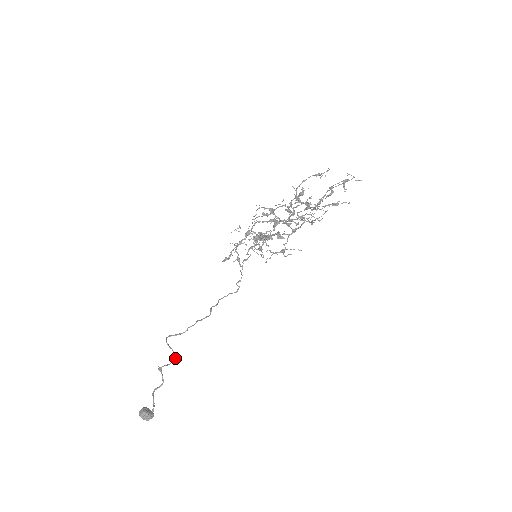
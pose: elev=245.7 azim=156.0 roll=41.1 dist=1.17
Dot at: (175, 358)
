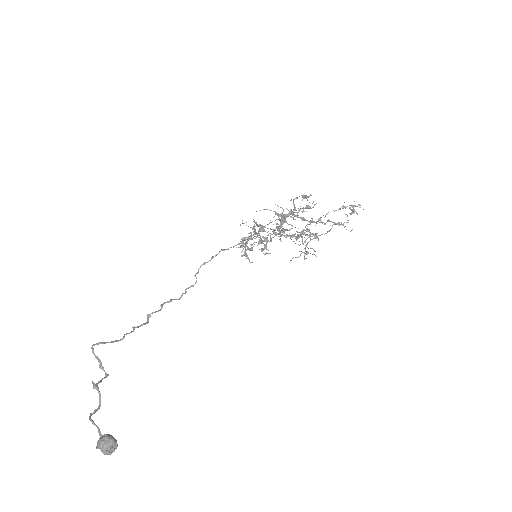
Dot at: (106, 373)
